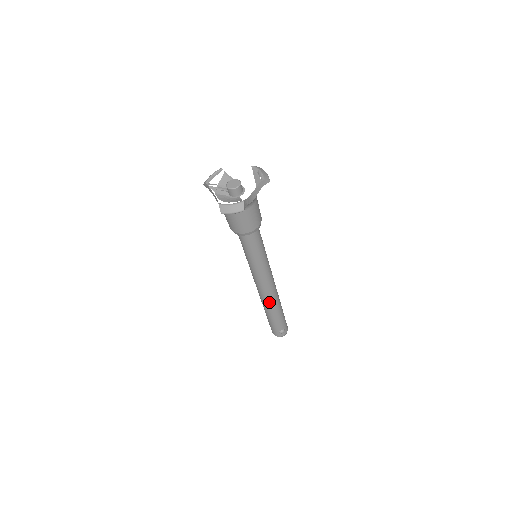
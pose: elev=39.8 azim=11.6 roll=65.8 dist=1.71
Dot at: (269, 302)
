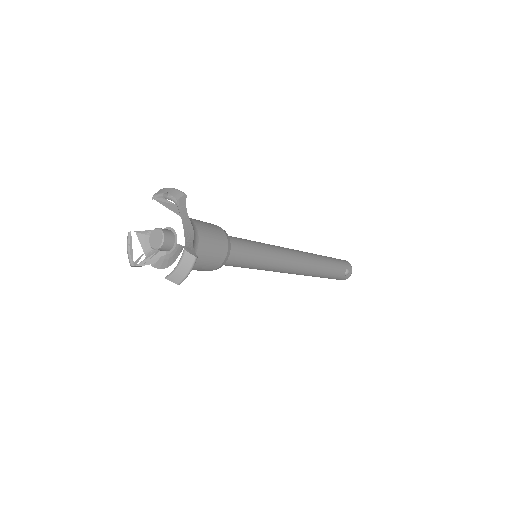
Dot at: (311, 270)
